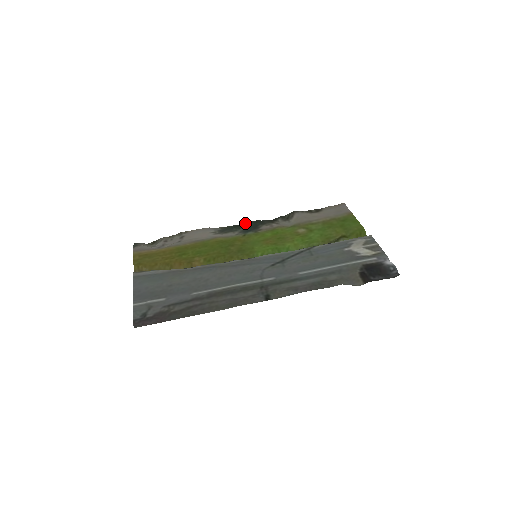
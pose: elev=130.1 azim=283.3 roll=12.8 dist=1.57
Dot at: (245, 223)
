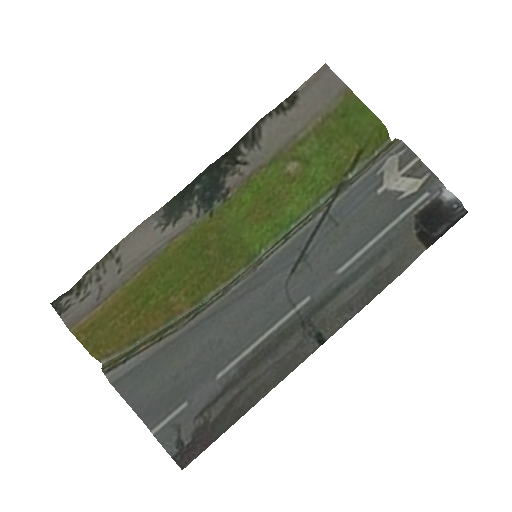
Dot at: (193, 180)
